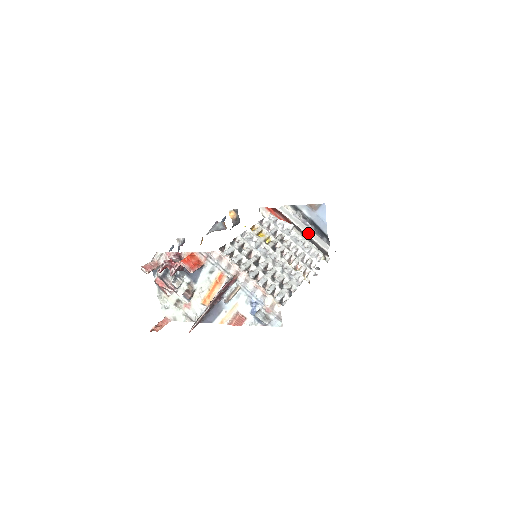
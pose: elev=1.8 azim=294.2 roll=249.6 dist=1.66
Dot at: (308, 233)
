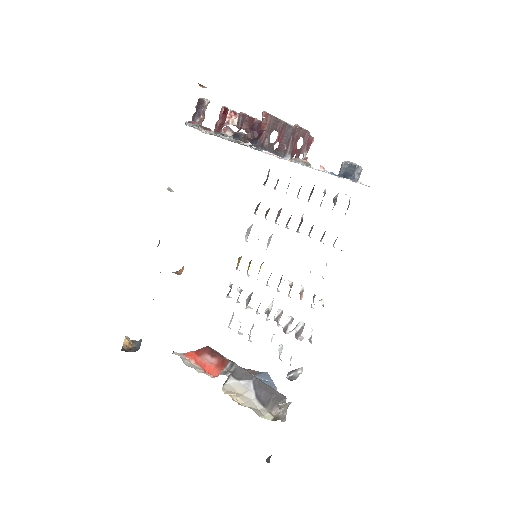
Dot at: (253, 377)
